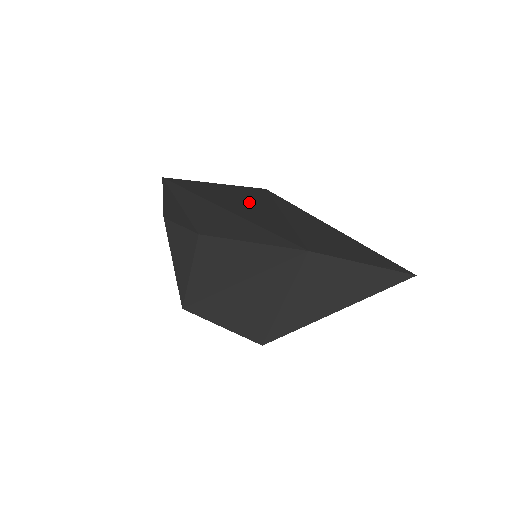
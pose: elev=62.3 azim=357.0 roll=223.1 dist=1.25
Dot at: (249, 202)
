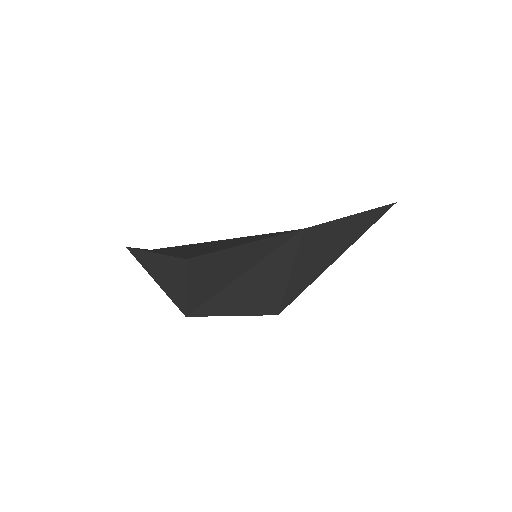
Dot at: occluded
